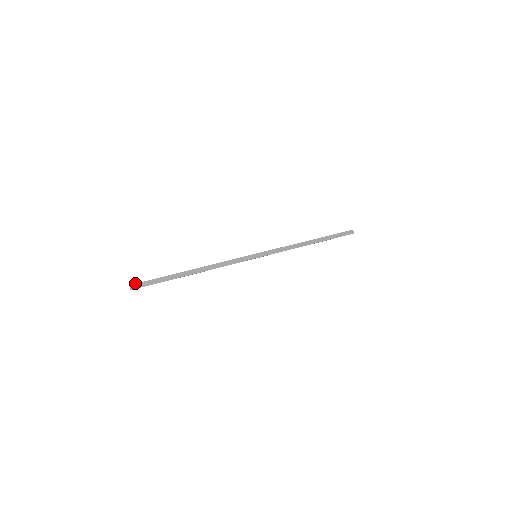
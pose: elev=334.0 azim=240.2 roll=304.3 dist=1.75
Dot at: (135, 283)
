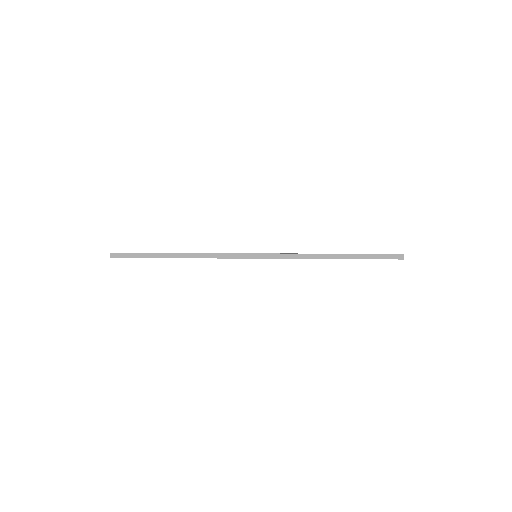
Dot at: occluded
